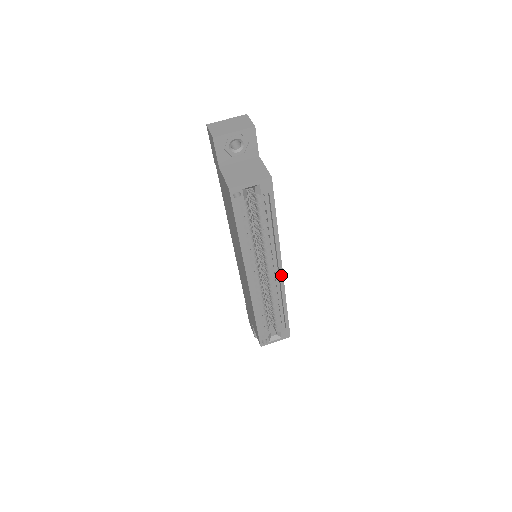
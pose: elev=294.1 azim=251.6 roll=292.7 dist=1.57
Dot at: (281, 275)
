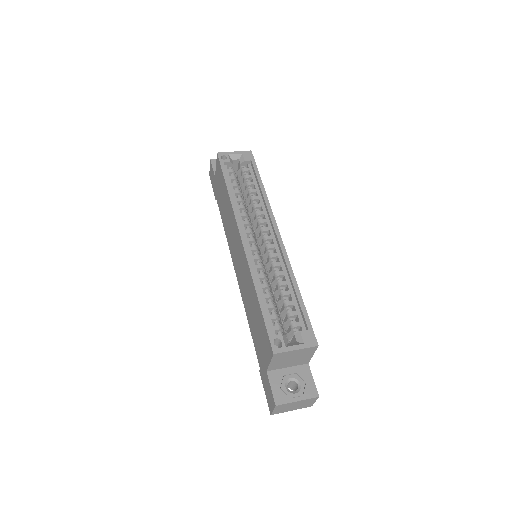
Dot at: (279, 238)
